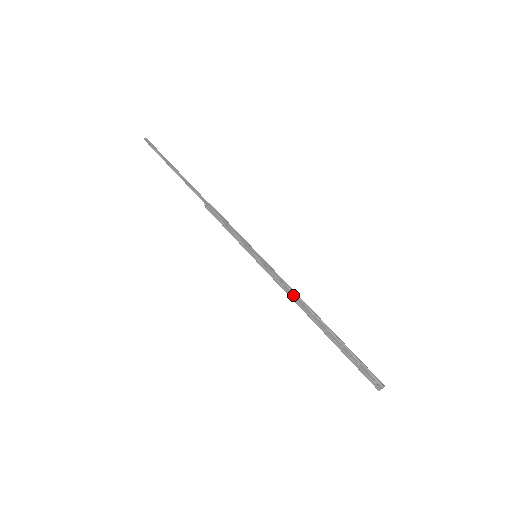
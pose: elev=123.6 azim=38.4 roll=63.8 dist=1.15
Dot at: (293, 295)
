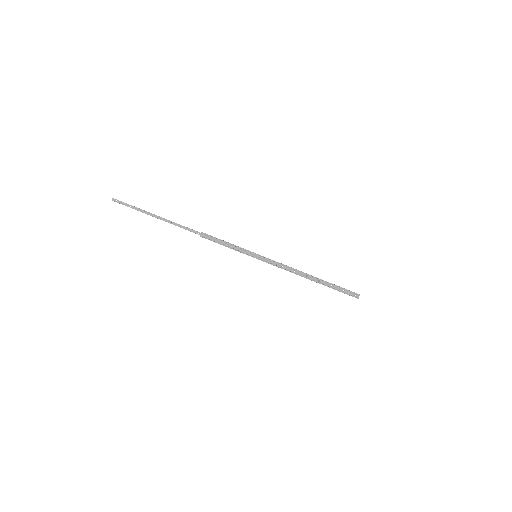
Dot at: (291, 270)
